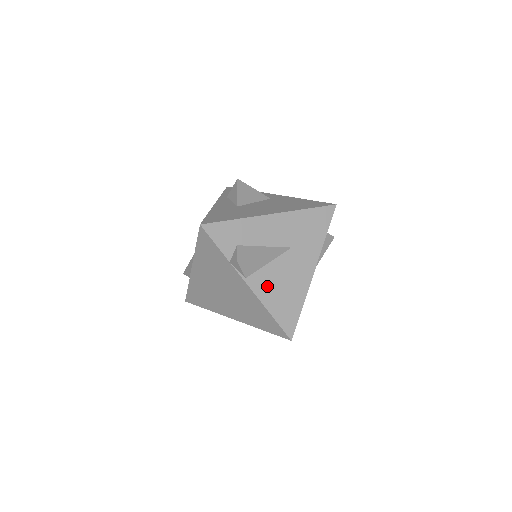
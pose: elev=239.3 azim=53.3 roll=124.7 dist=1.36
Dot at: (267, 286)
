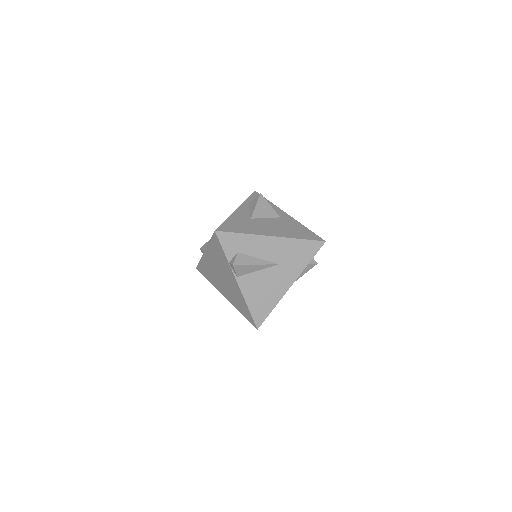
Dot at: (251, 287)
